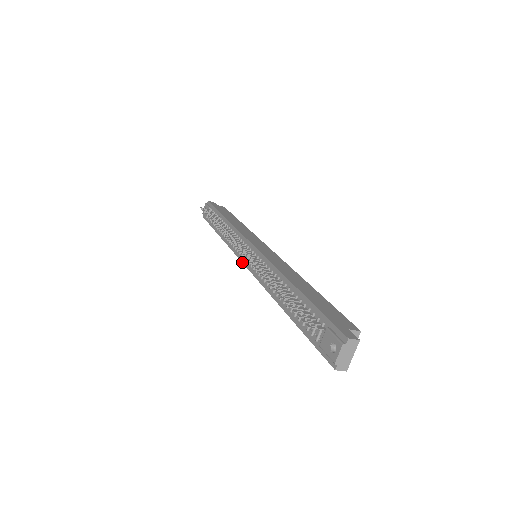
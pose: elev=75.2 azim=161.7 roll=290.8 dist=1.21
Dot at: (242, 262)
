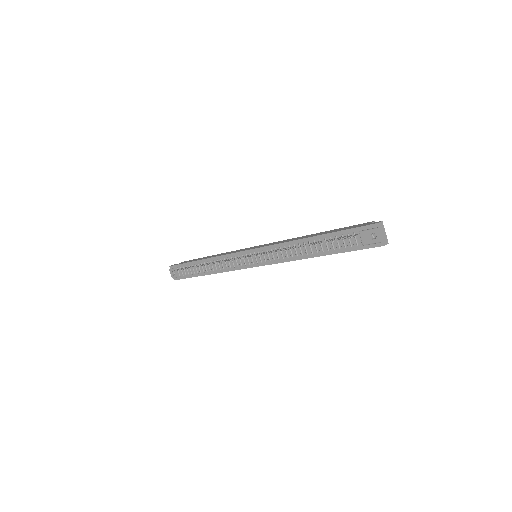
Dot at: occluded
